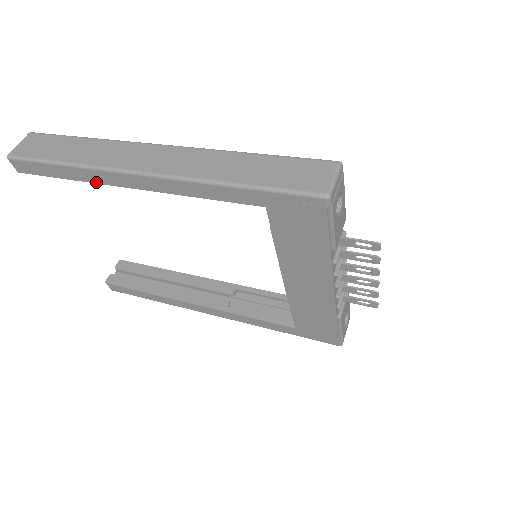
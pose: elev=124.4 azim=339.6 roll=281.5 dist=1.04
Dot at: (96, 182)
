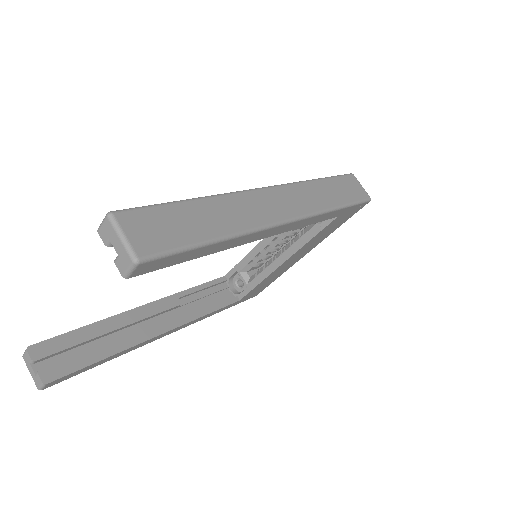
Dot at: (234, 246)
